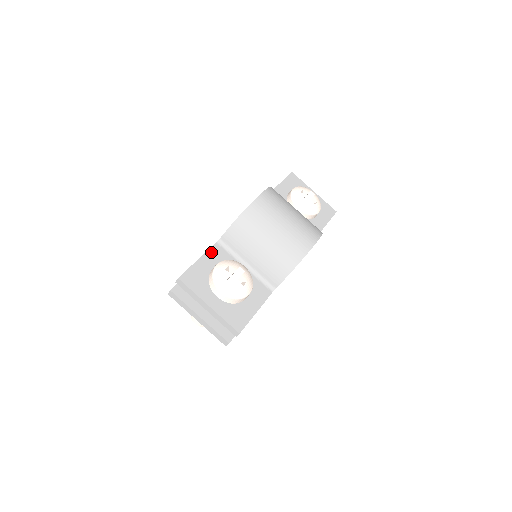
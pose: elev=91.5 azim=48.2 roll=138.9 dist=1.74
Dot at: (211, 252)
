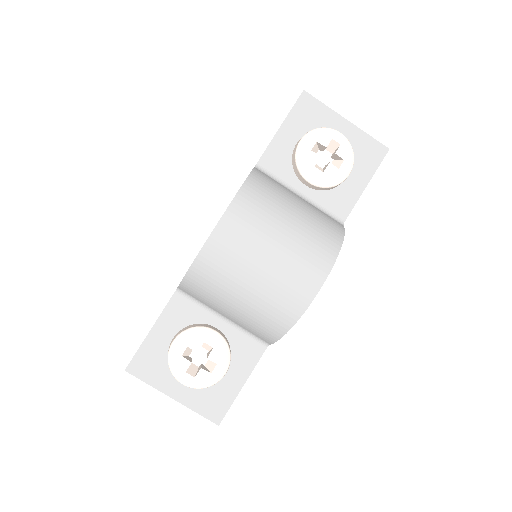
Dot at: (167, 312)
